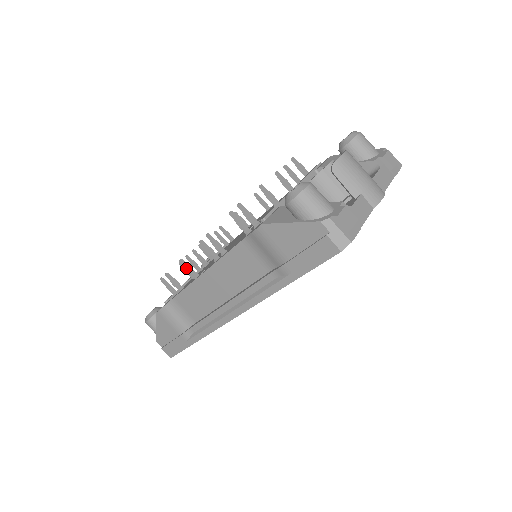
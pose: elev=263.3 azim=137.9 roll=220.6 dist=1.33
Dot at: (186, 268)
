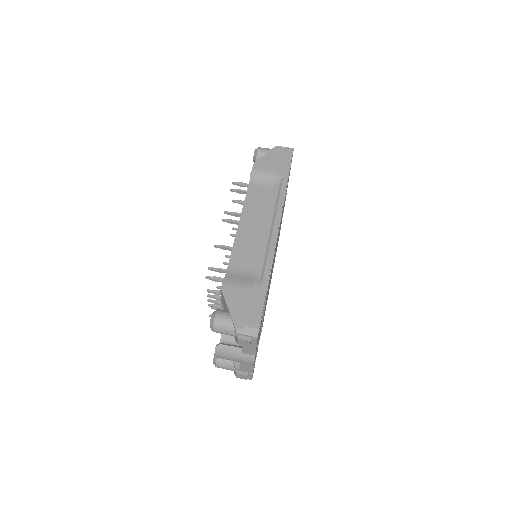
Dot at: (223, 246)
